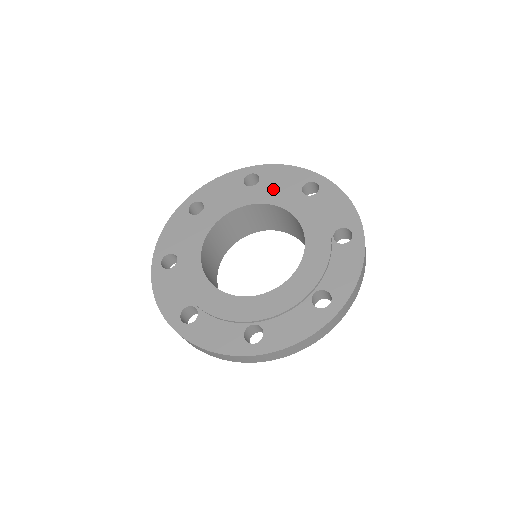
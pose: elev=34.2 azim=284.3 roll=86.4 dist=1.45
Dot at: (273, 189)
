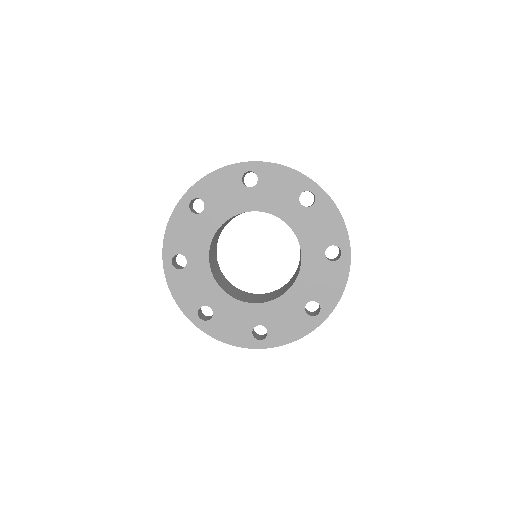
Dot at: (272, 196)
